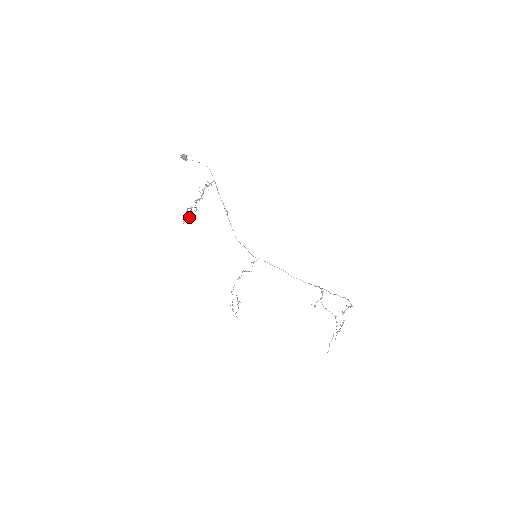
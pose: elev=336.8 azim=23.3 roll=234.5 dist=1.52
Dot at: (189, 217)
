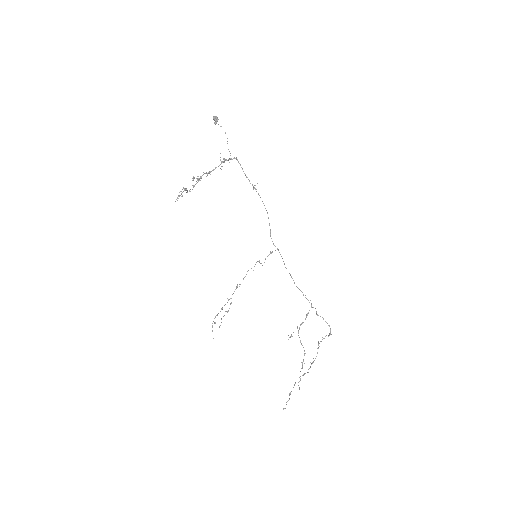
Dot at: (187, 190)
